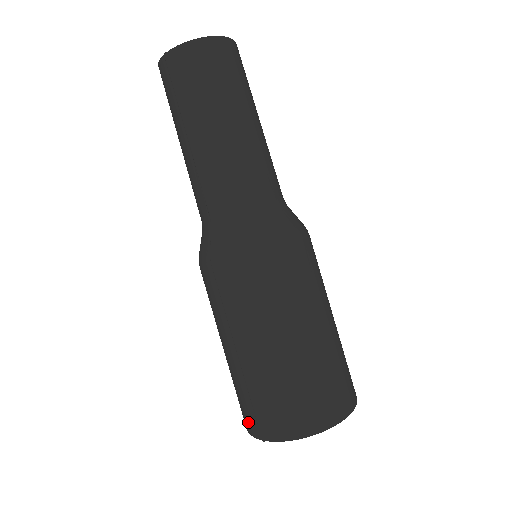
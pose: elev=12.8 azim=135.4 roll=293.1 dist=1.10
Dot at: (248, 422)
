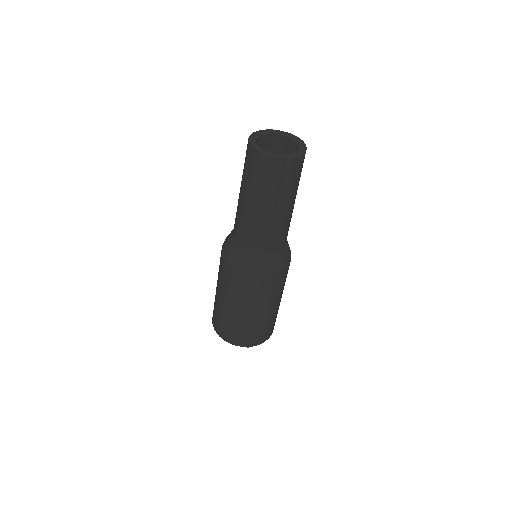
Dot at: (238, 341)
